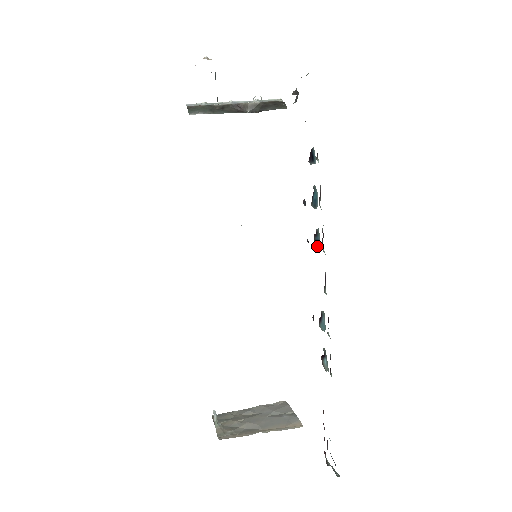
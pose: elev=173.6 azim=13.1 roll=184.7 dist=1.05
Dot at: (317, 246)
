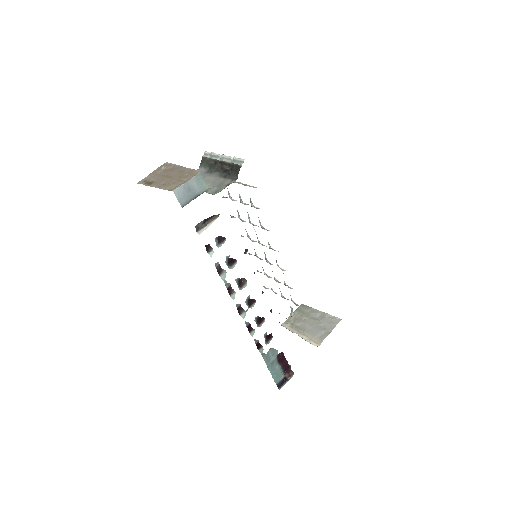
Dot at: (243, 285)
